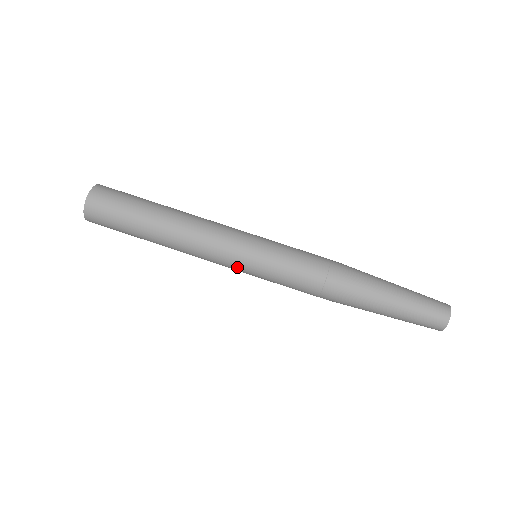
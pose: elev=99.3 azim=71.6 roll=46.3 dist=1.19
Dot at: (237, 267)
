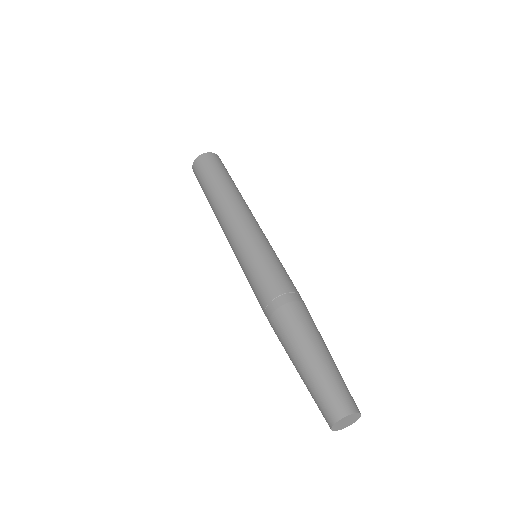
Dot at: (246, 237)
